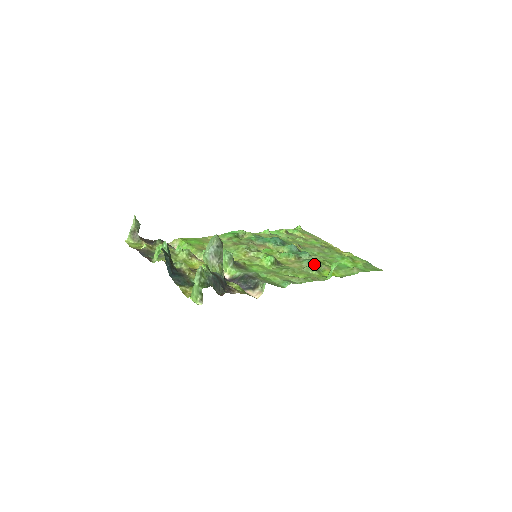
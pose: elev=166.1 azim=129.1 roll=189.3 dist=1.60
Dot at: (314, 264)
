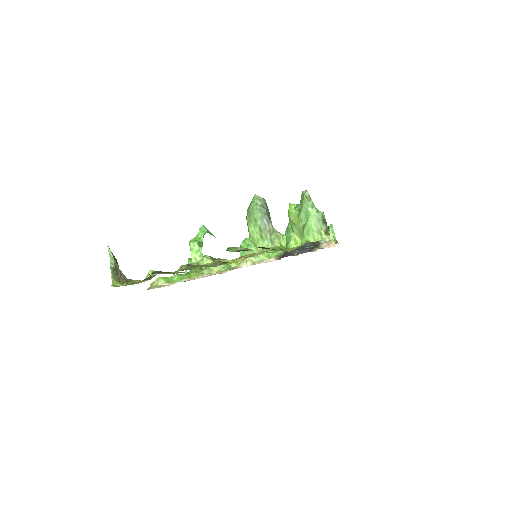
Dot at: occluded
